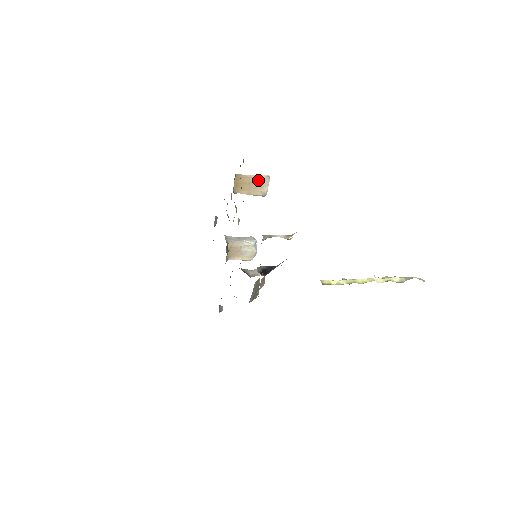
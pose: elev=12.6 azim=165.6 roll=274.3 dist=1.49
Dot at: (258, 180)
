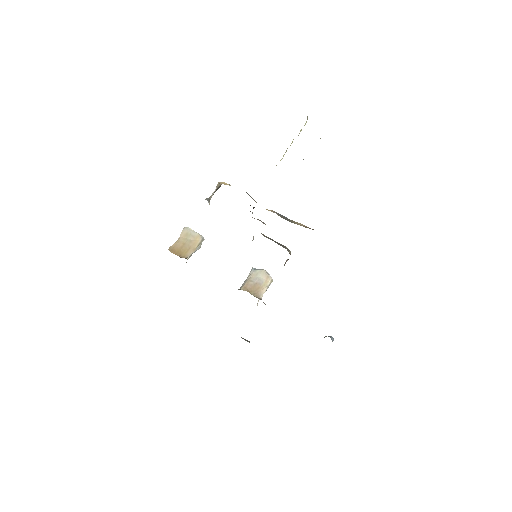
Dot at: (184, 237)
